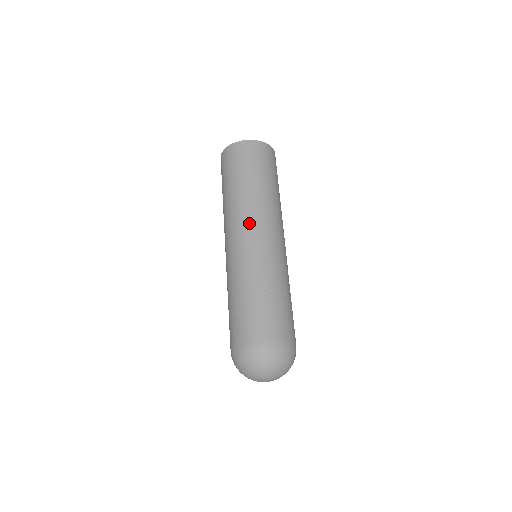
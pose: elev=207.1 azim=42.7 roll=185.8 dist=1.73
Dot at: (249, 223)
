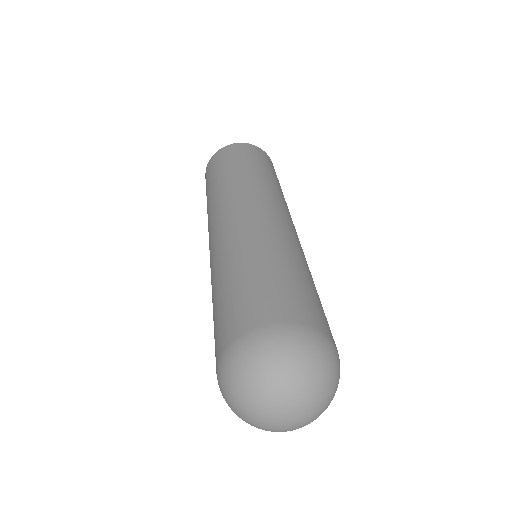
Dot at: (264, 200)
